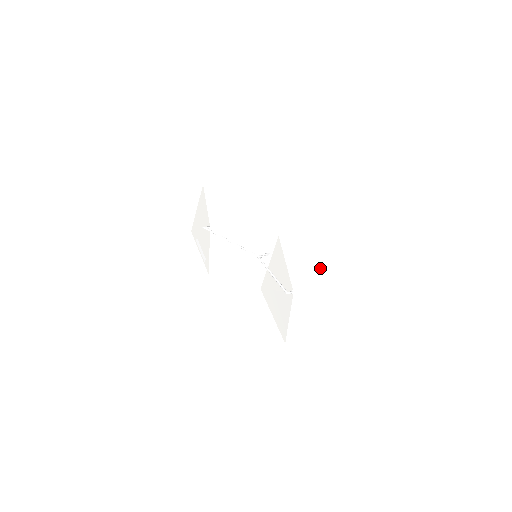
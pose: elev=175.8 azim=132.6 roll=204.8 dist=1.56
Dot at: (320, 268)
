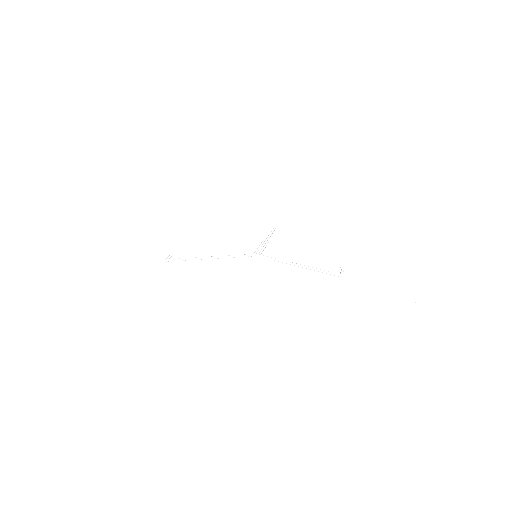
Dot at: (361, 227)
